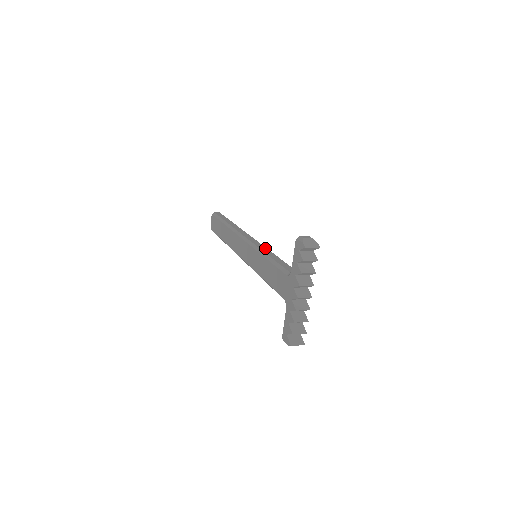
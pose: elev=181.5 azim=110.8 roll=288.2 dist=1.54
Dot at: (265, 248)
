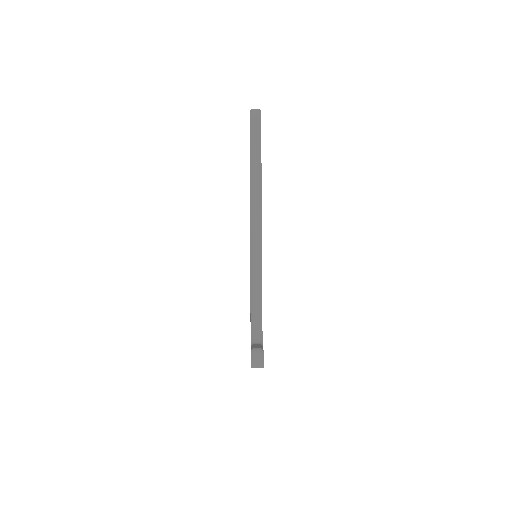
Dot at: (258, 271)
